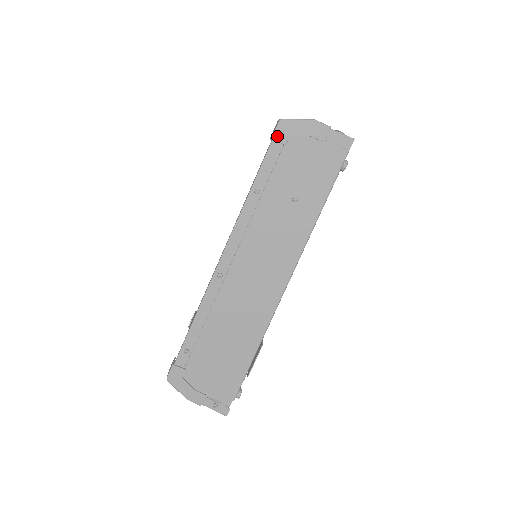
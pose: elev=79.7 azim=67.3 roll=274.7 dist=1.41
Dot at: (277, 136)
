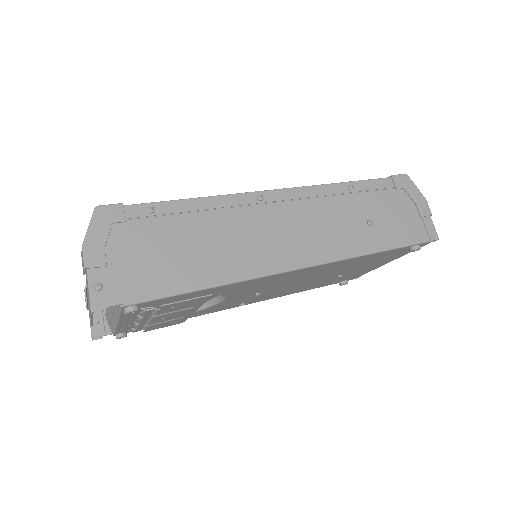
Dot at: (397, 178)
